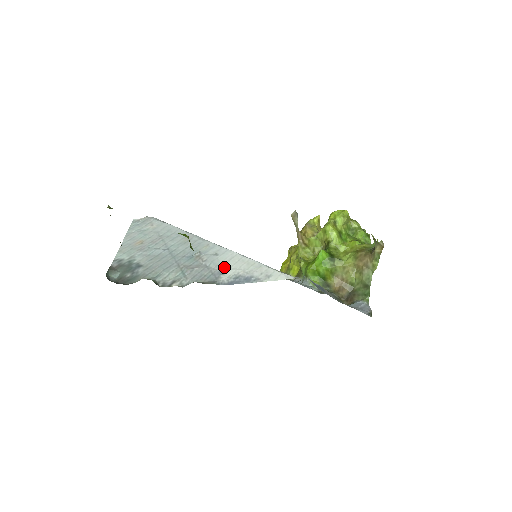
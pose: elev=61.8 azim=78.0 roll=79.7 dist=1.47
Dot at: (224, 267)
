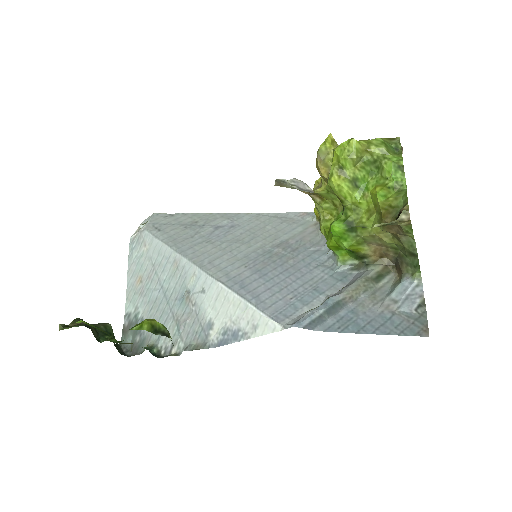
Dot at: (212, 315)
